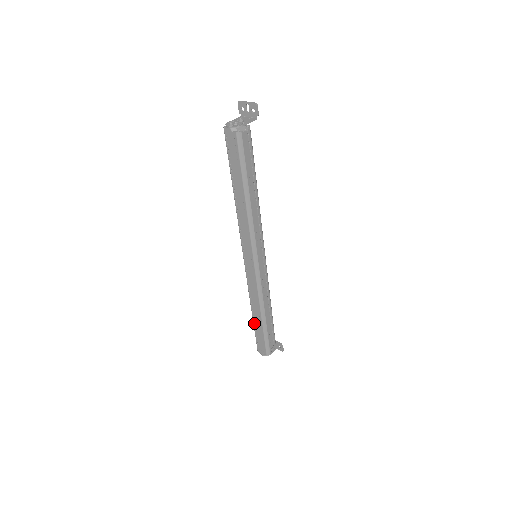
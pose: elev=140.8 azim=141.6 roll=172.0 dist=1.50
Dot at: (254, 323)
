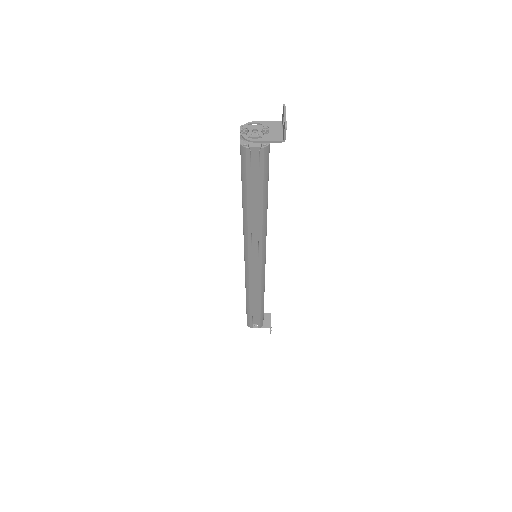
Dot at: occluded
